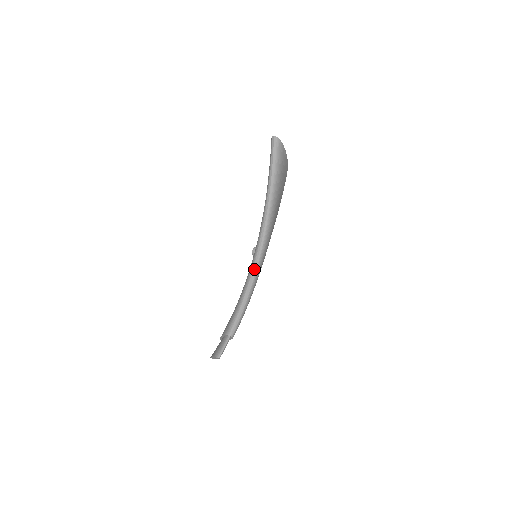
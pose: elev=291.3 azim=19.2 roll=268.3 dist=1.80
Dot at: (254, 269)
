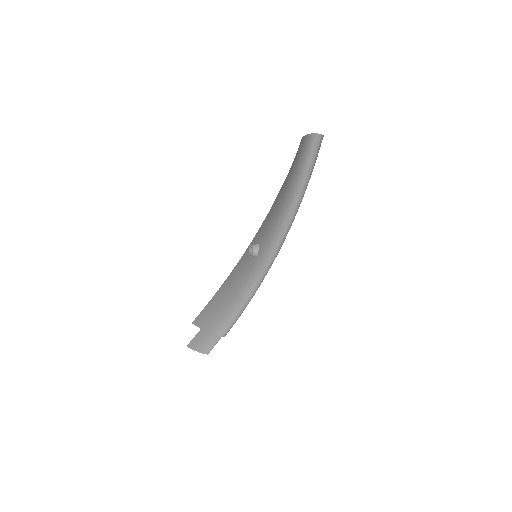
Dot at: (262, 278)
